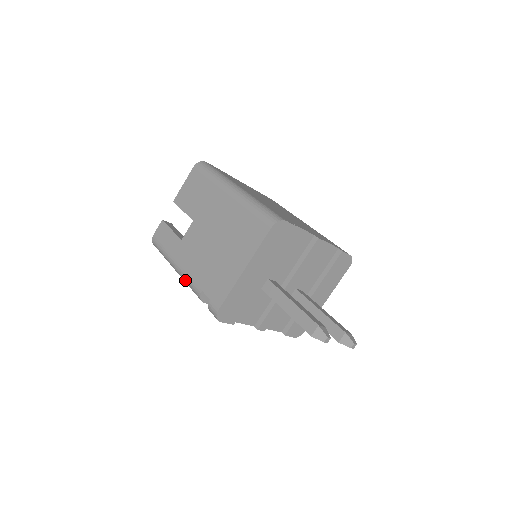
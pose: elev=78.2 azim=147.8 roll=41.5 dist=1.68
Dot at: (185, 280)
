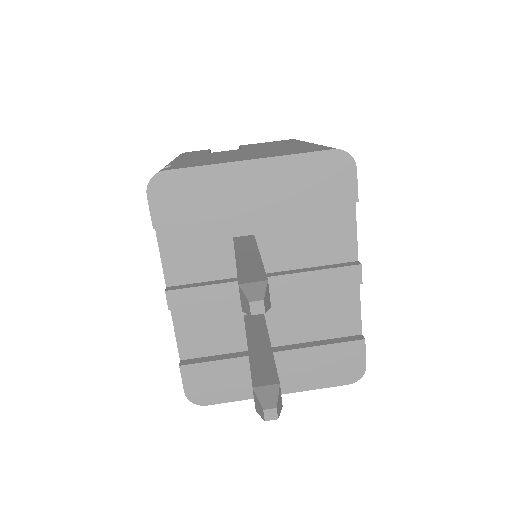
Dot at: occluded
